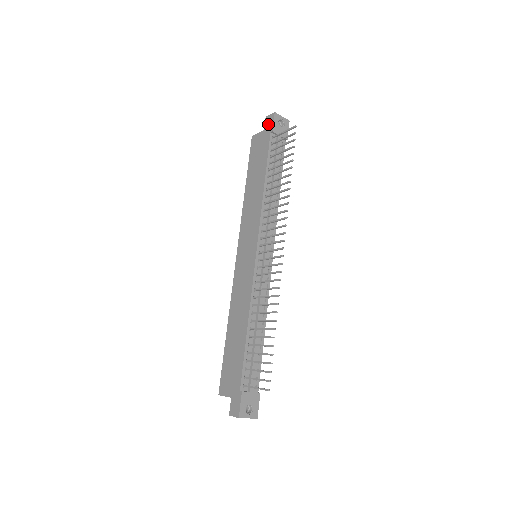
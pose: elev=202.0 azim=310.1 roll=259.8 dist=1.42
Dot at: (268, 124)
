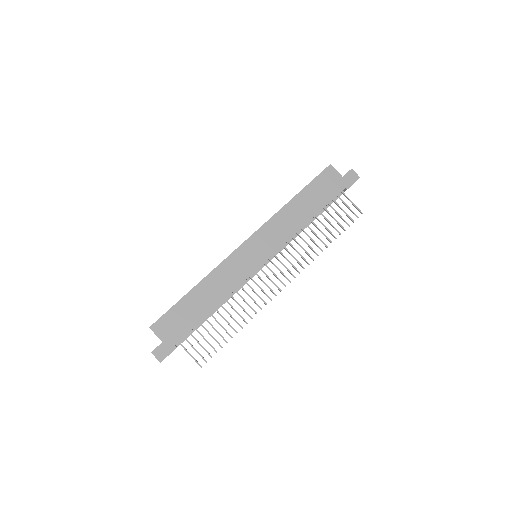
Dot at: (349, 178)
